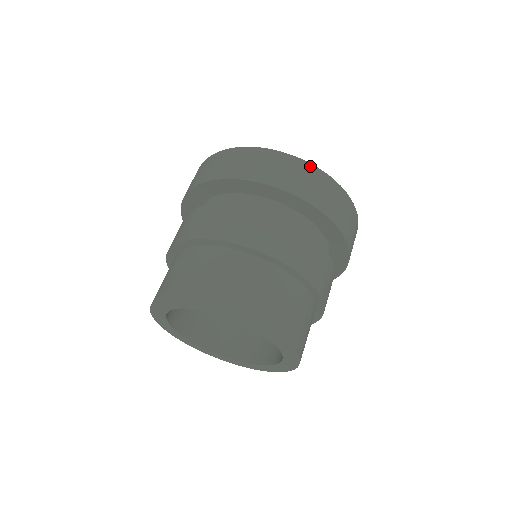
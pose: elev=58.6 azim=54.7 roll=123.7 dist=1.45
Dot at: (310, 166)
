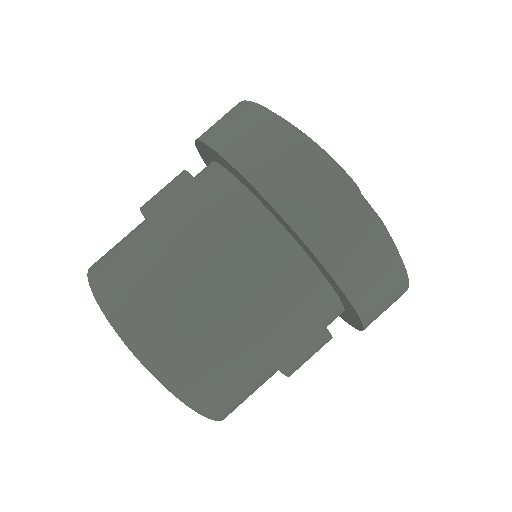
Dot at: (356, 200)
